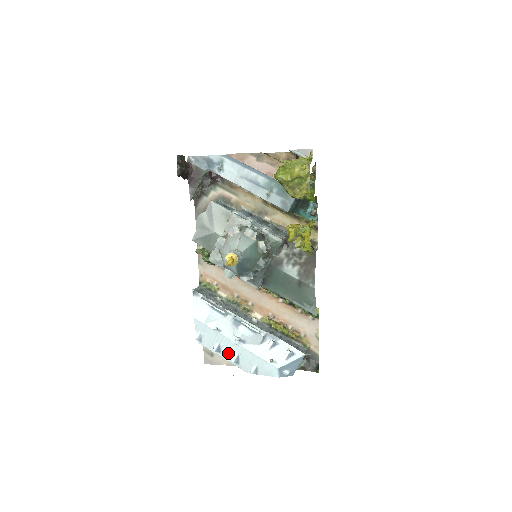
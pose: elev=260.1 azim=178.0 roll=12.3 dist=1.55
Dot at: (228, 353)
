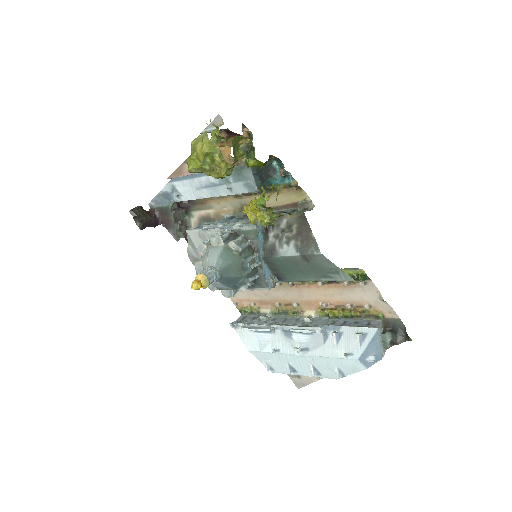
Dot at: (303, 369)
